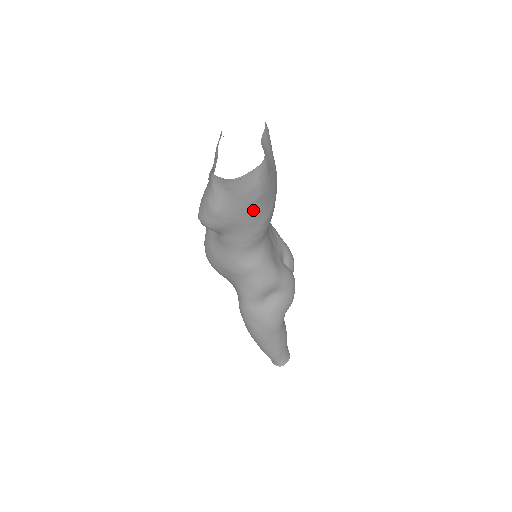
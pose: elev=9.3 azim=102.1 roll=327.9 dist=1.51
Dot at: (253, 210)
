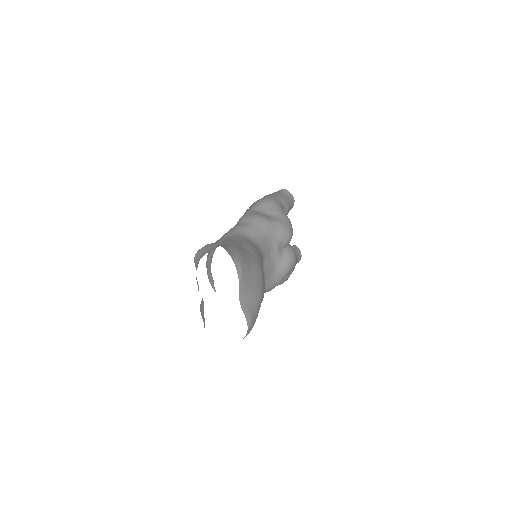
Dot at: occluded
